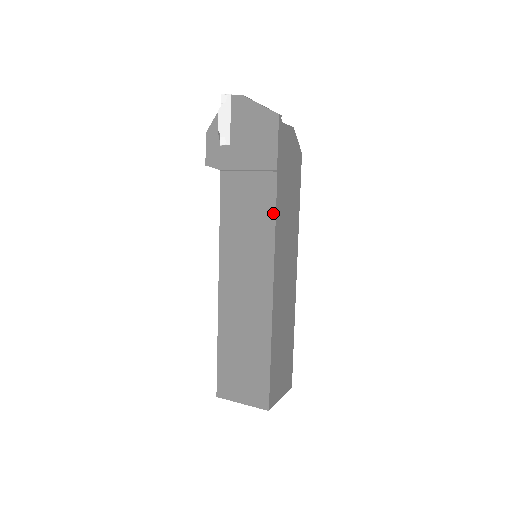
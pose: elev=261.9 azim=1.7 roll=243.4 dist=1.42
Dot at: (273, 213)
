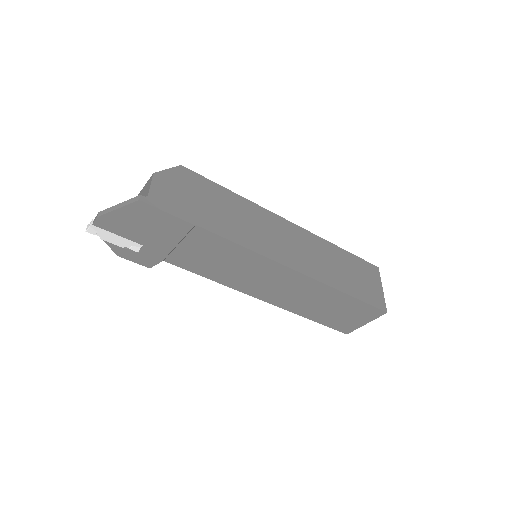
Dot at: (232, 244)
